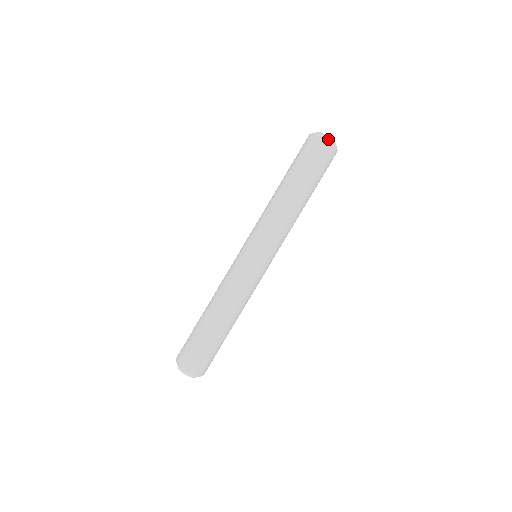
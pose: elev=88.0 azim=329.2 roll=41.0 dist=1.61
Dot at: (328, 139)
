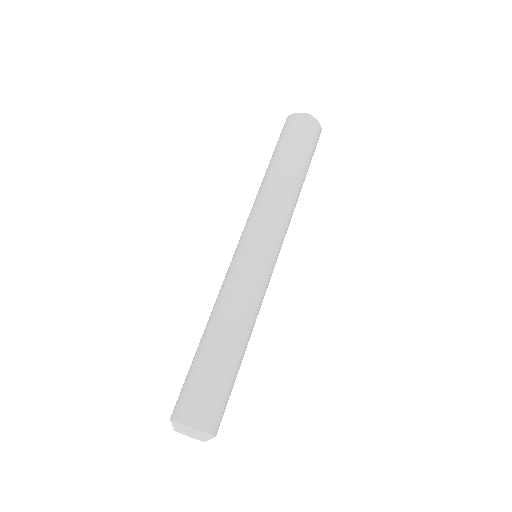
Dot at: (319, 123)
